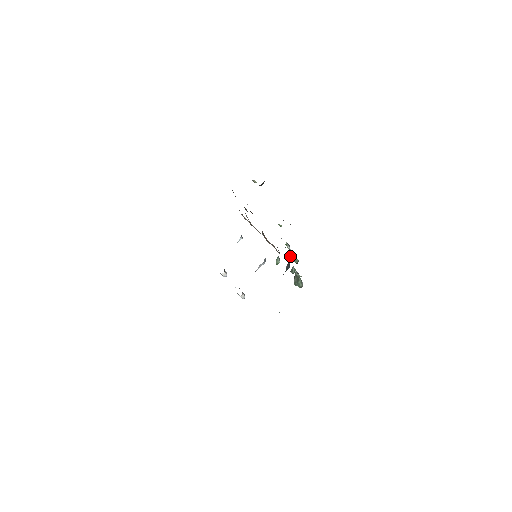
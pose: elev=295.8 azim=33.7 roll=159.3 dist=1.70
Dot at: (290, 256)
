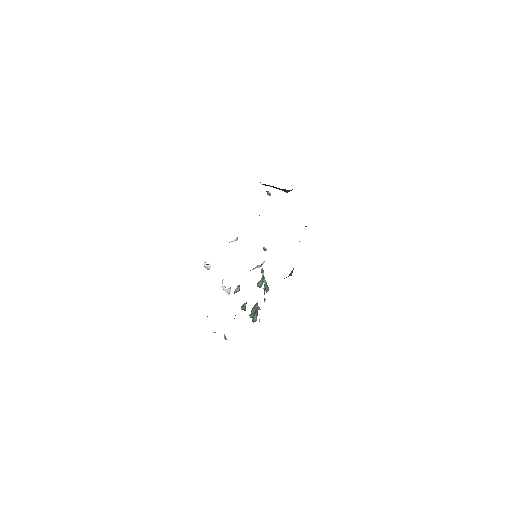
Dot at: (260, 284)
